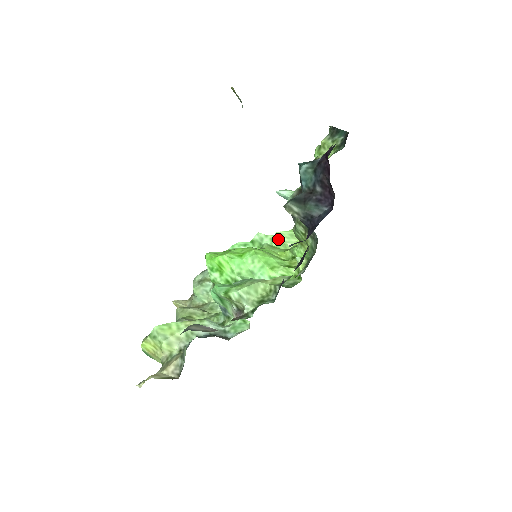
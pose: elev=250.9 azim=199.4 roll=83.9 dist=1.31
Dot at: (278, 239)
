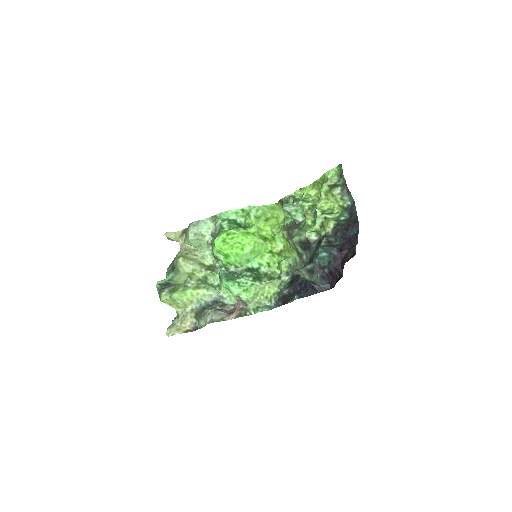
Dot at: (262, 210)
